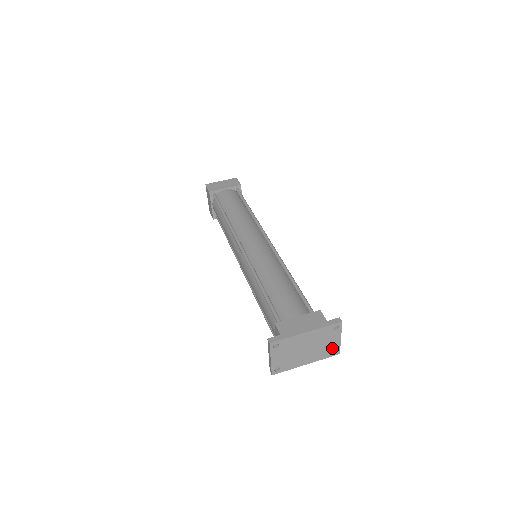
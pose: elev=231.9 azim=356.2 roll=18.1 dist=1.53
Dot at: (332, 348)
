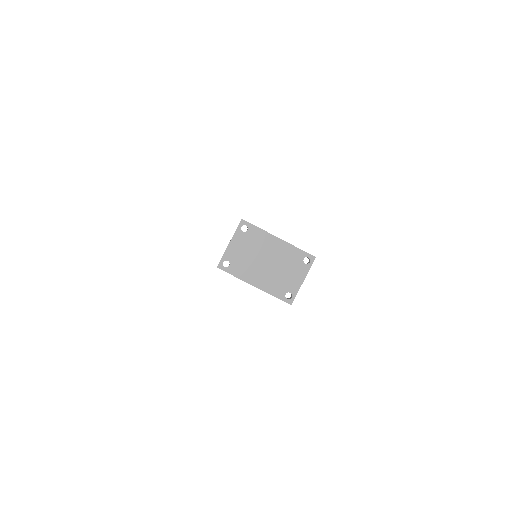
Dot at: (289, 288)
